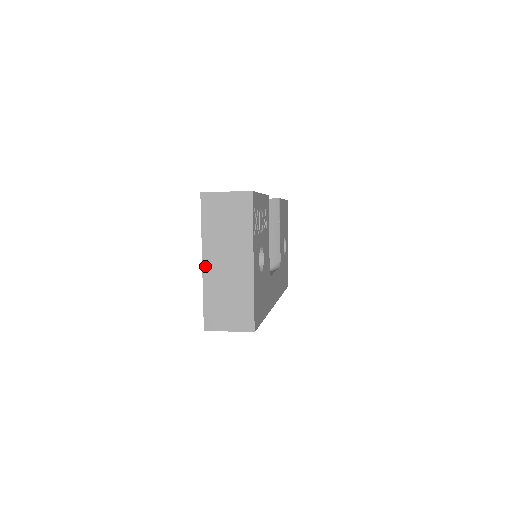
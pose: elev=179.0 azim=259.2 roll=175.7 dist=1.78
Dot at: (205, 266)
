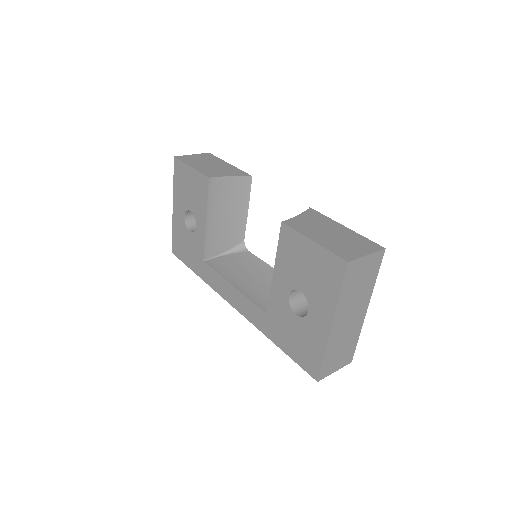
Dot at: (333, 329)
